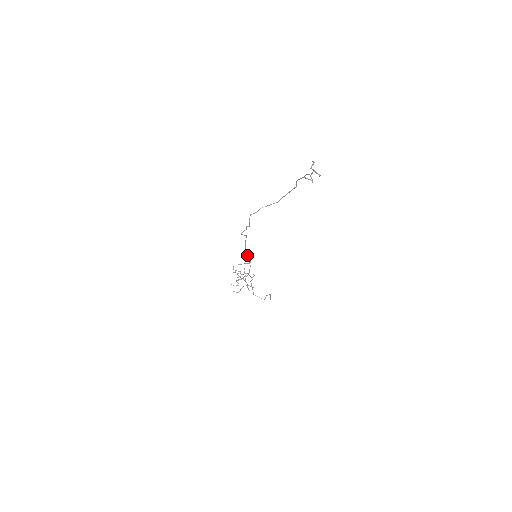
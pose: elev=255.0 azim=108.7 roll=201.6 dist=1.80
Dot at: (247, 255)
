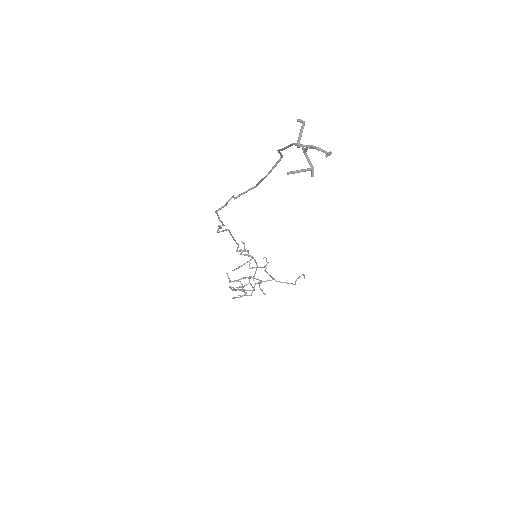
Dot at: occluded
